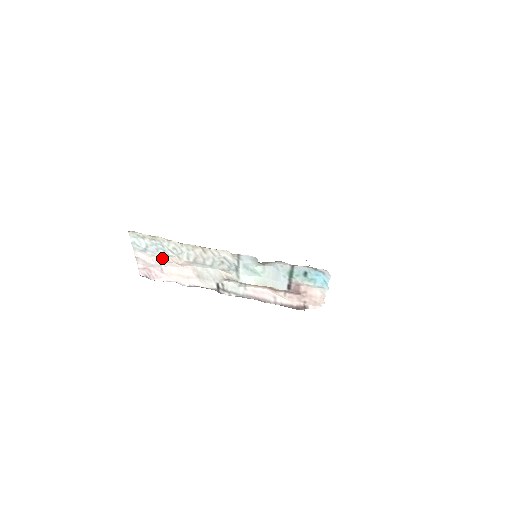
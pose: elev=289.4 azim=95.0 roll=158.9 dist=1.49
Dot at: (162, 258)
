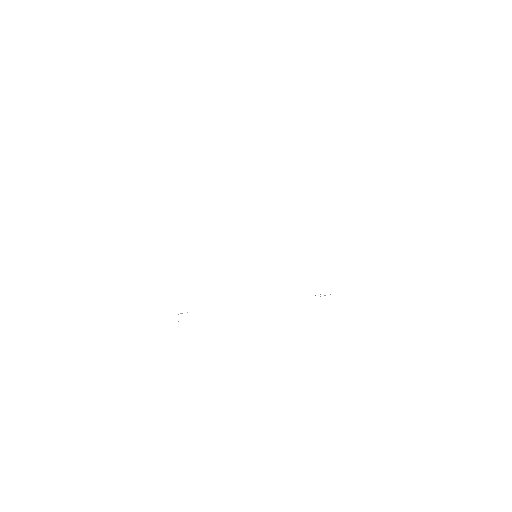
Dot at: occluded
